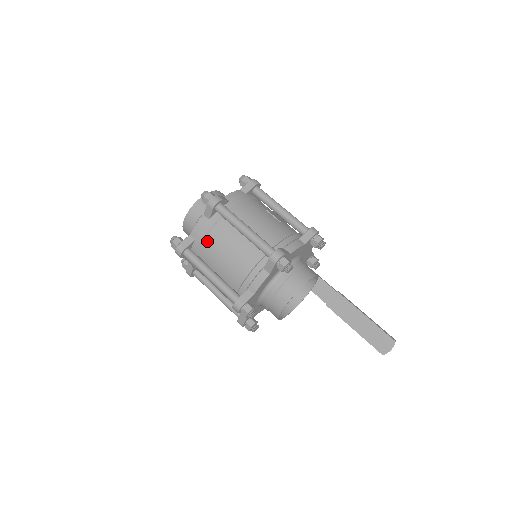
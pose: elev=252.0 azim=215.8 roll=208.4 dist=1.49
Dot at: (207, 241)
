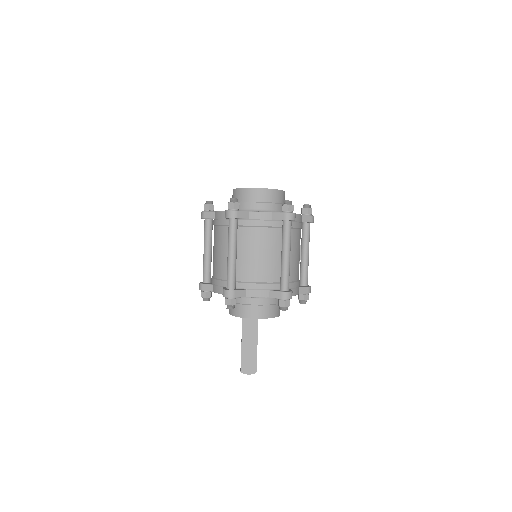
Dot at: (255, 230)
